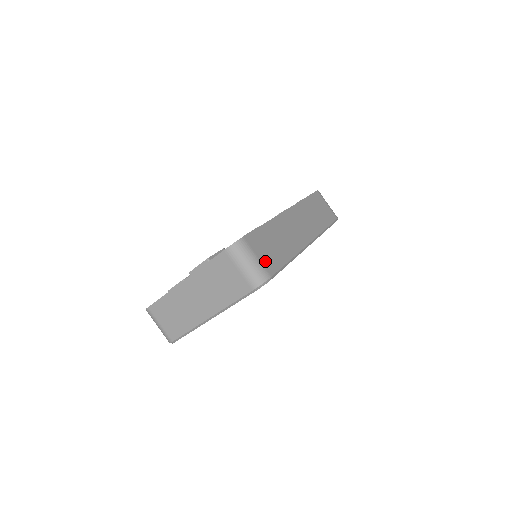
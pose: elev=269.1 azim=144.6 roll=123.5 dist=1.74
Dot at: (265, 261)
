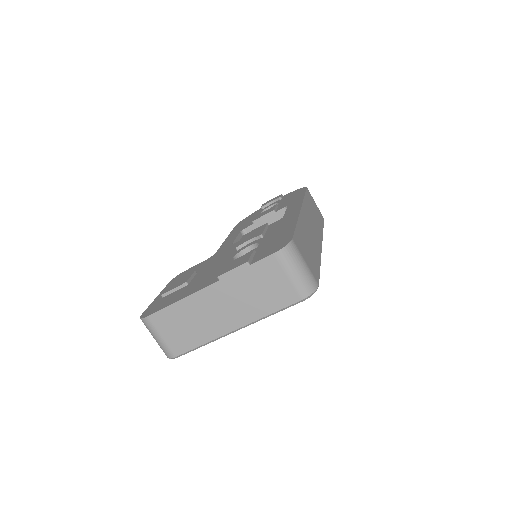
Dot at: (311, 267)
